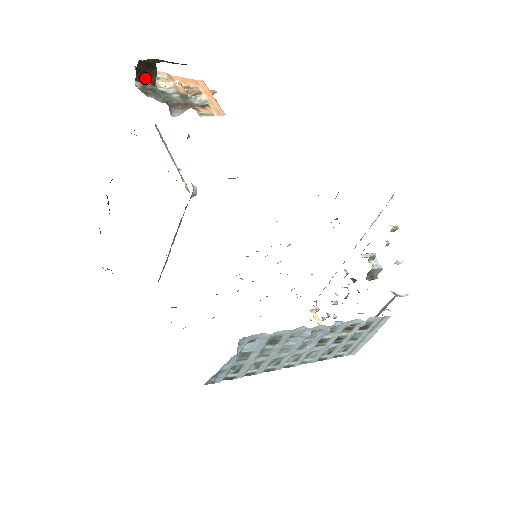
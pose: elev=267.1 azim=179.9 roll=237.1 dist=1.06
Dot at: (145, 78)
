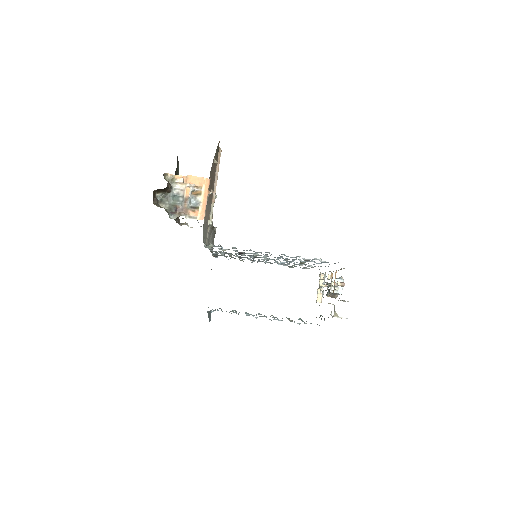
Dot at: (163, 191)
